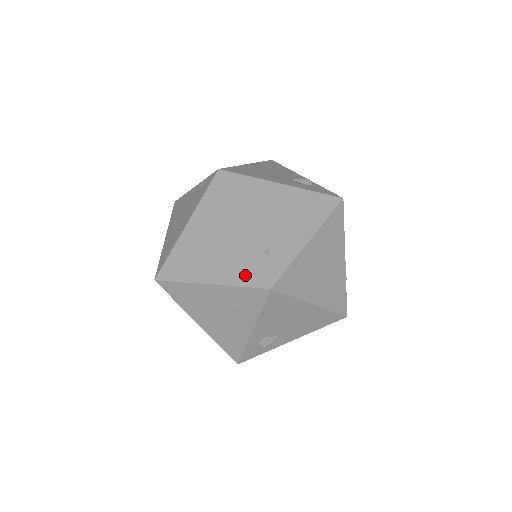
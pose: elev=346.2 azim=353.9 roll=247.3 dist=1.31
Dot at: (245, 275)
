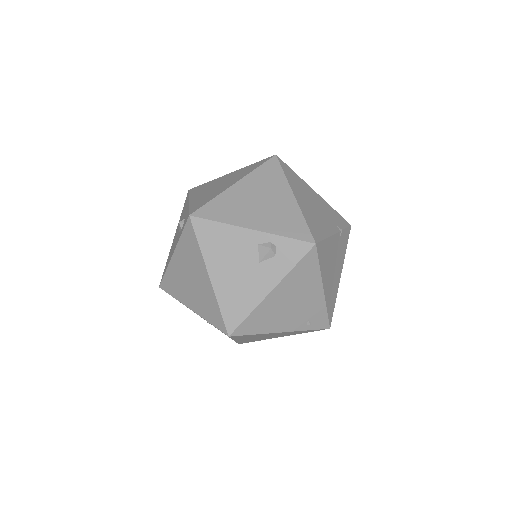
Dot at: occluded
